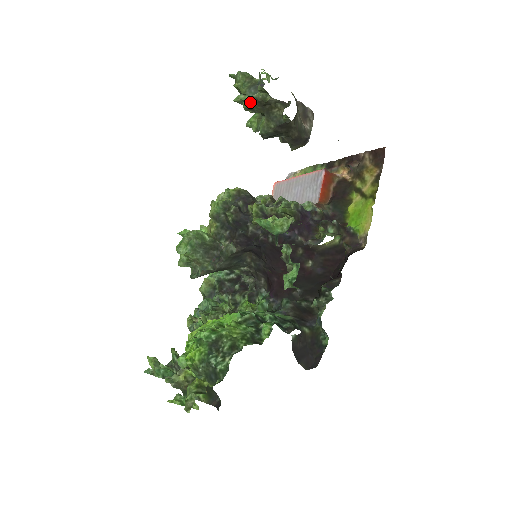
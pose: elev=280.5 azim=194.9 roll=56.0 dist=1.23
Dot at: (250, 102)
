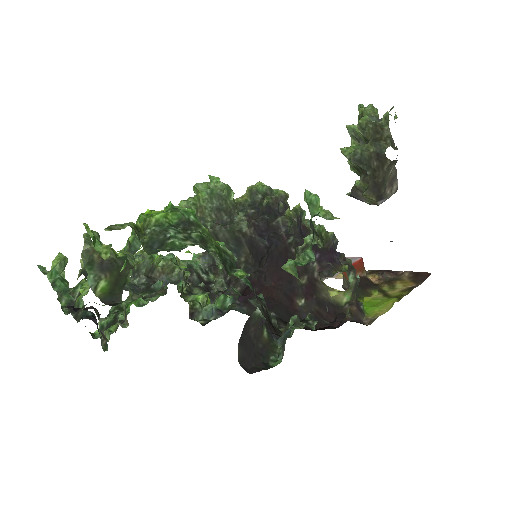
Dot at: (368, 121)
